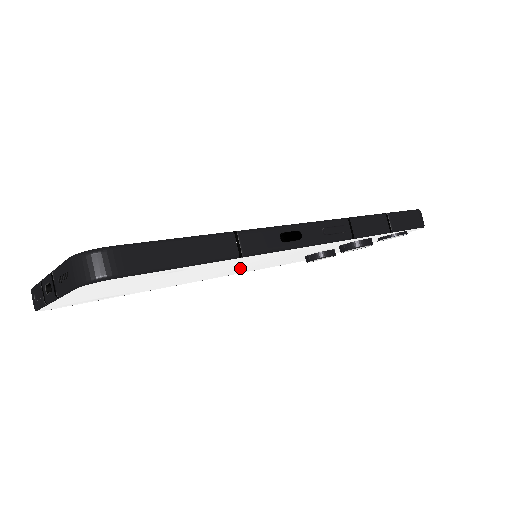
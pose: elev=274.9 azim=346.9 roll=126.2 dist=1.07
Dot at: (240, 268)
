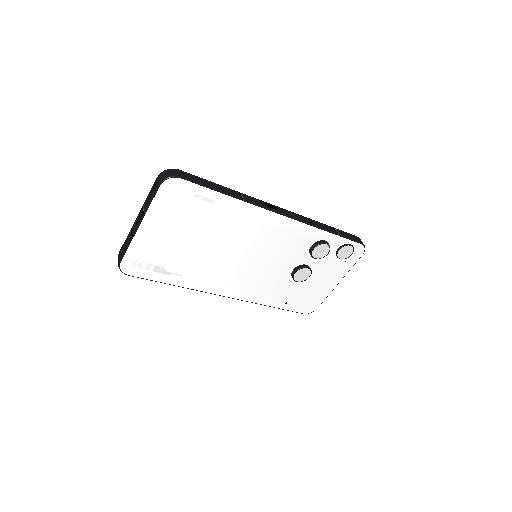
Dot at: (246, 263)
